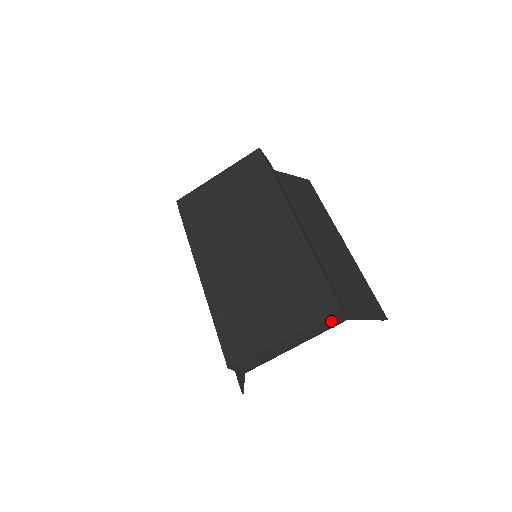
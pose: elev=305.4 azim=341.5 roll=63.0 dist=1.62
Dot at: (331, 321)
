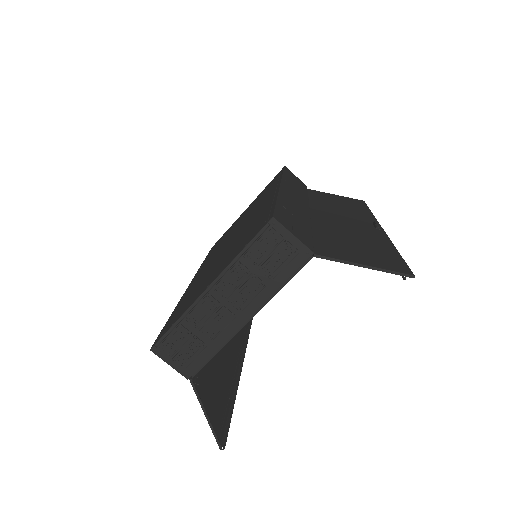
Dot at: (275, 251)
